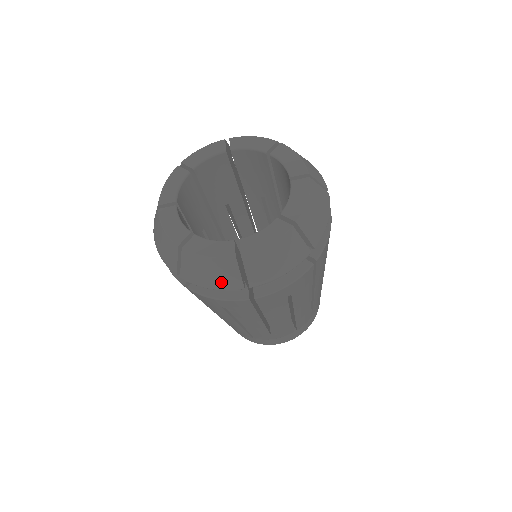
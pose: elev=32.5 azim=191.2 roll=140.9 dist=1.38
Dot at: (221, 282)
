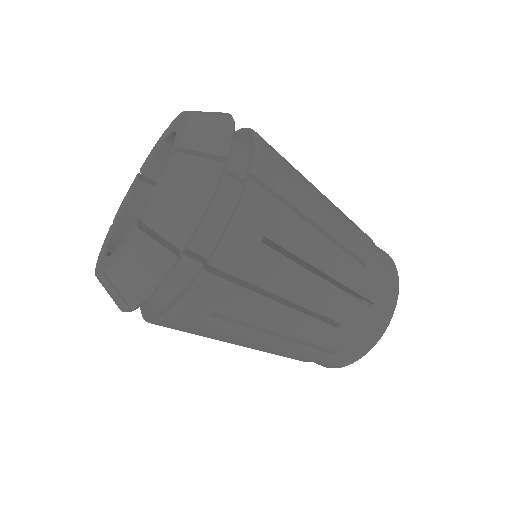
Dot at: (117, 303)
